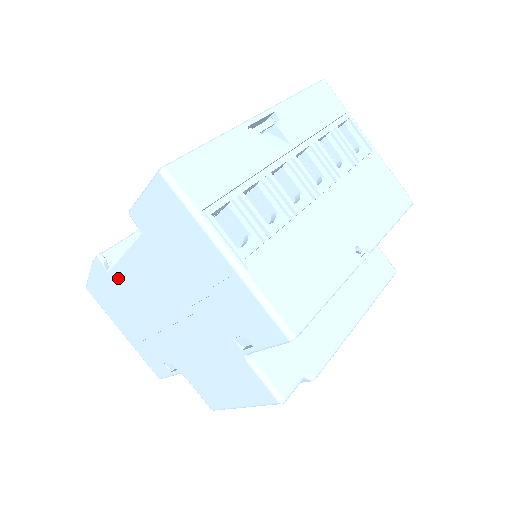
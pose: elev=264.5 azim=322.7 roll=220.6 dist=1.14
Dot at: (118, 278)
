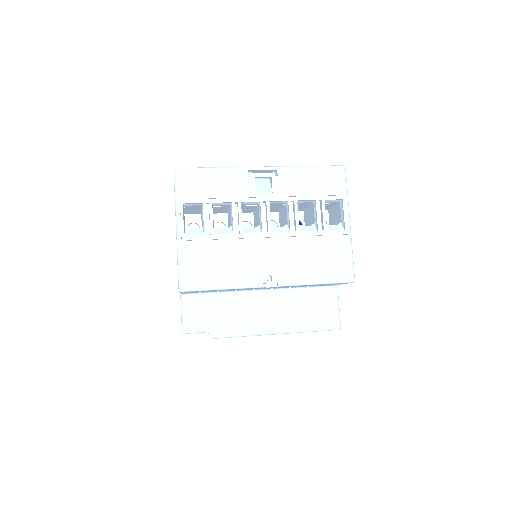
Dot at: occluded
